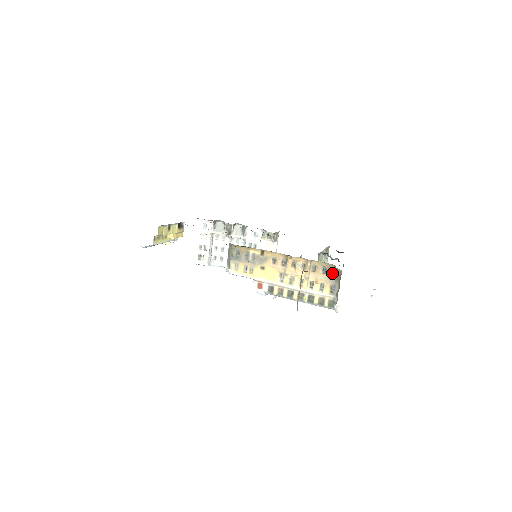
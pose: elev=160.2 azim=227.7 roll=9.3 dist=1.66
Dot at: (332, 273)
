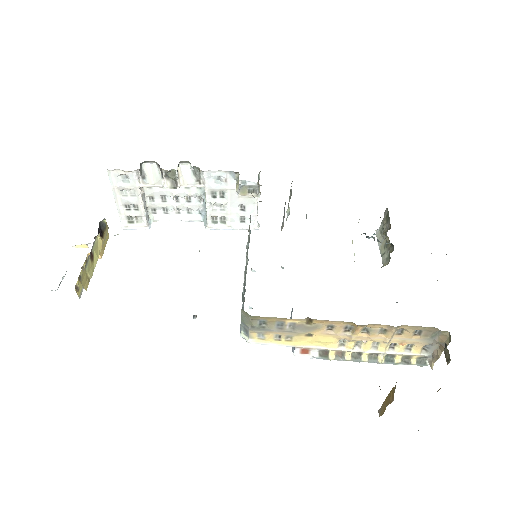
Dot at: (431, 335)
